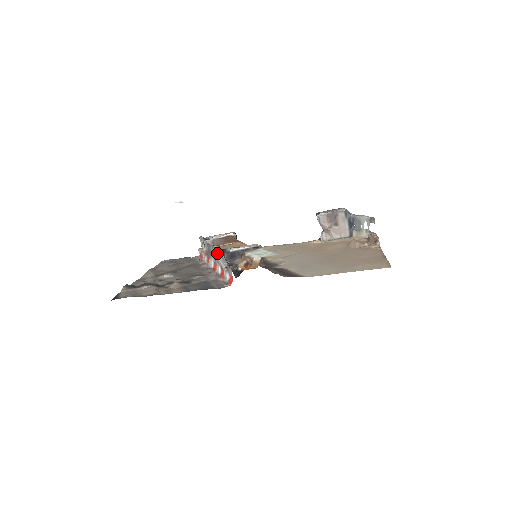
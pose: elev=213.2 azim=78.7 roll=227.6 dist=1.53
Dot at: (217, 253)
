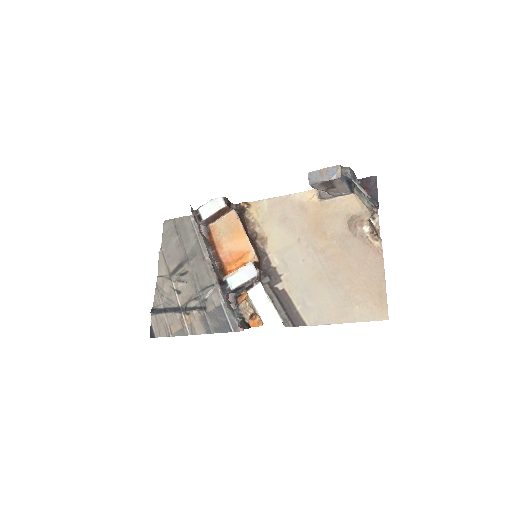
Dot at: (219, 286)
